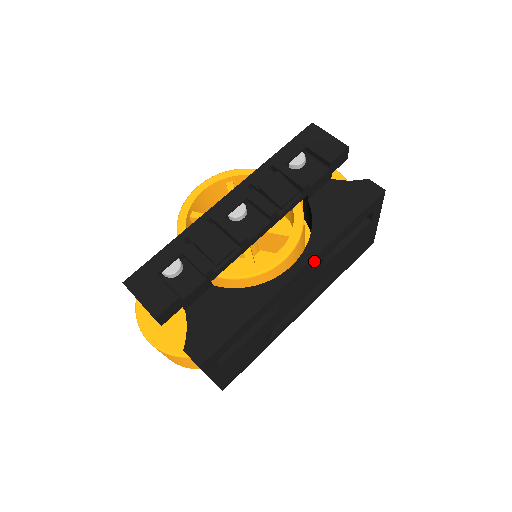
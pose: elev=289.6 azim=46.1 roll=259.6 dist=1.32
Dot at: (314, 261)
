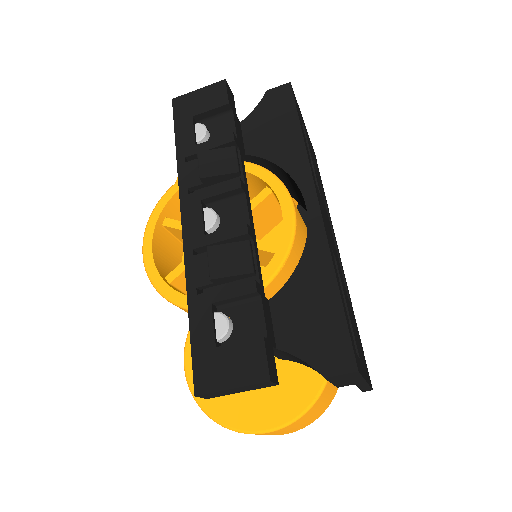
Dot at: (315, 185)
